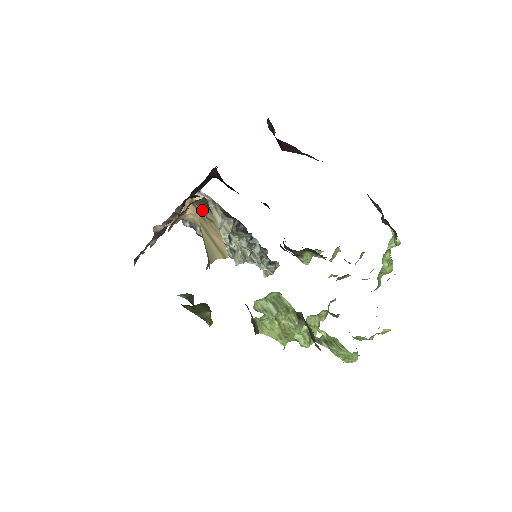
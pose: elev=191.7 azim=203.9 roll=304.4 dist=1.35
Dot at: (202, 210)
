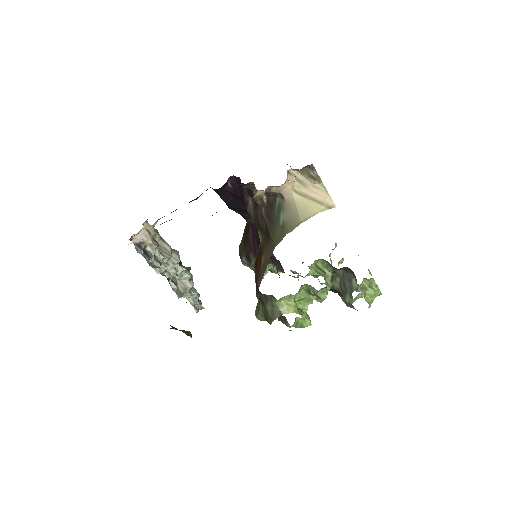
Dot at: (308, 174)
